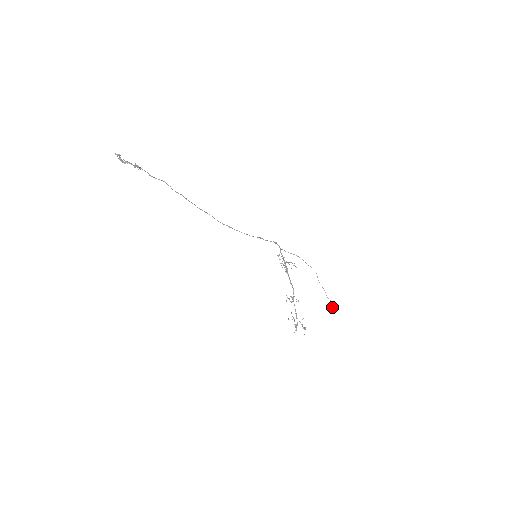
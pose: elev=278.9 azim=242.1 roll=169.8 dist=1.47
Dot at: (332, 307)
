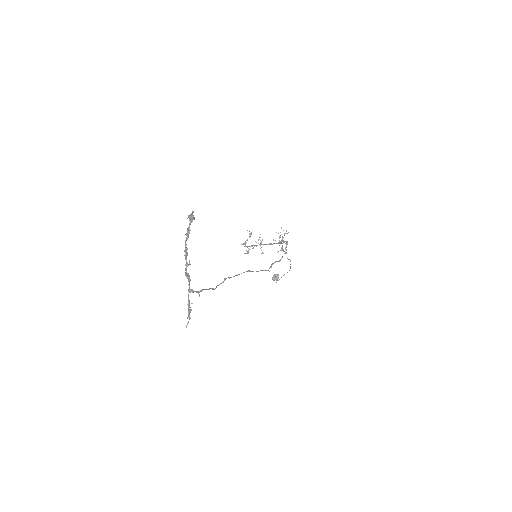
Dot at: (274, 280)
